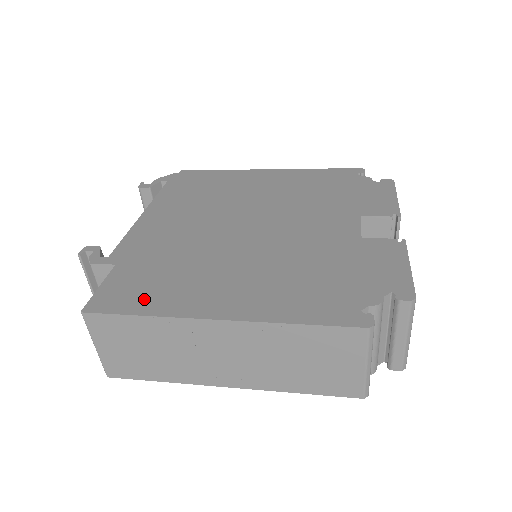
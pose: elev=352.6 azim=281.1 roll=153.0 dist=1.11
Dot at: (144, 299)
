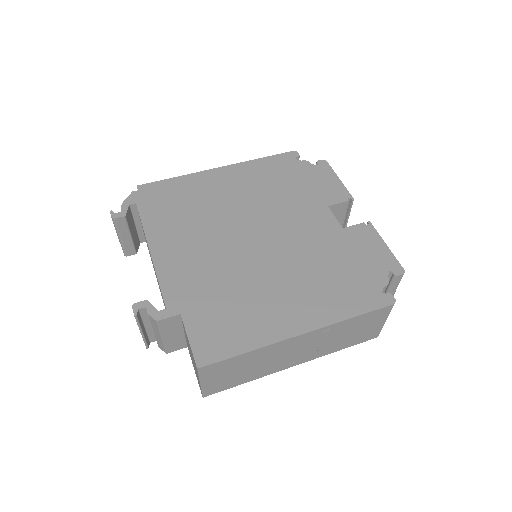
Dot at: (236, 338)
